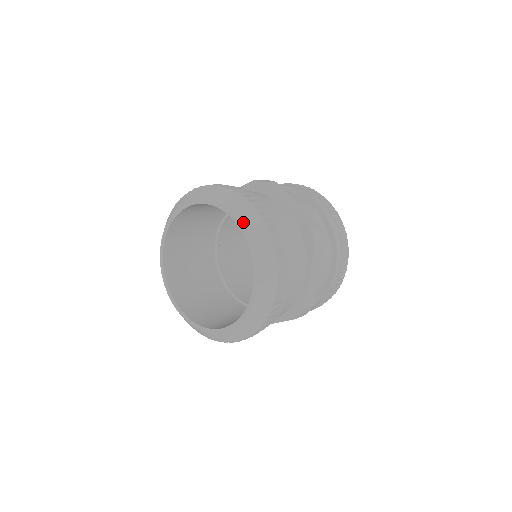
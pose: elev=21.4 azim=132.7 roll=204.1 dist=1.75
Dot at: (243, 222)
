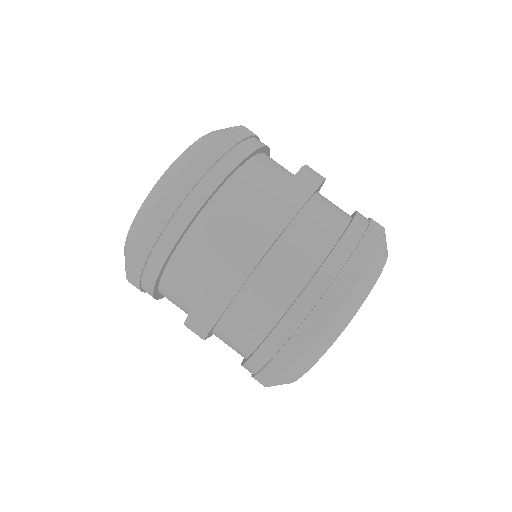
Dot at: occluded
